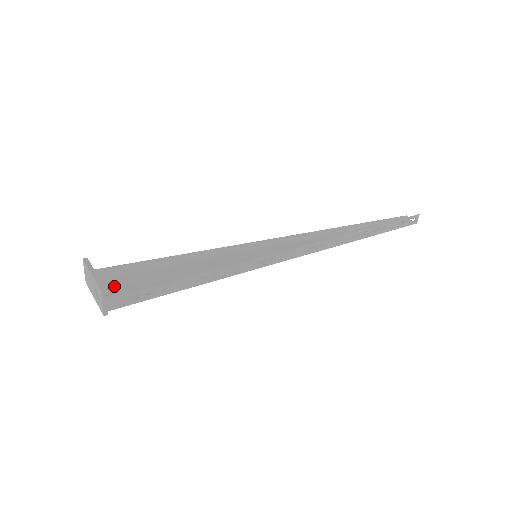
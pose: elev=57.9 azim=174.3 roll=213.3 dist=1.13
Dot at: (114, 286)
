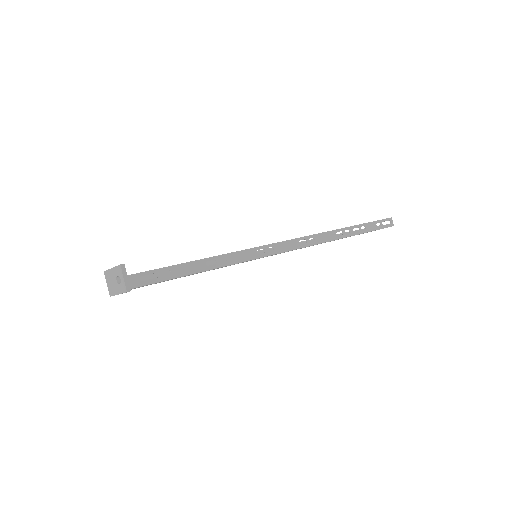
Dot at: occluded
